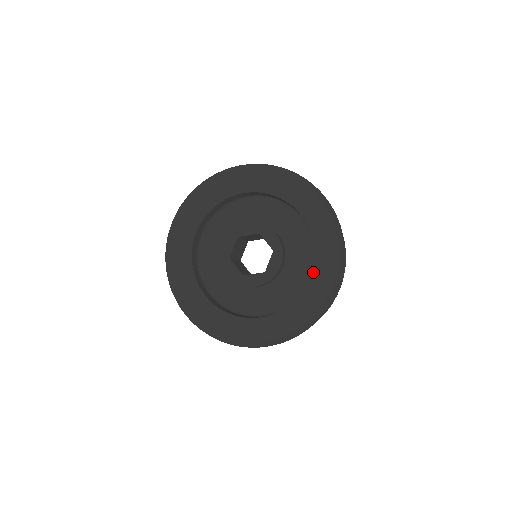
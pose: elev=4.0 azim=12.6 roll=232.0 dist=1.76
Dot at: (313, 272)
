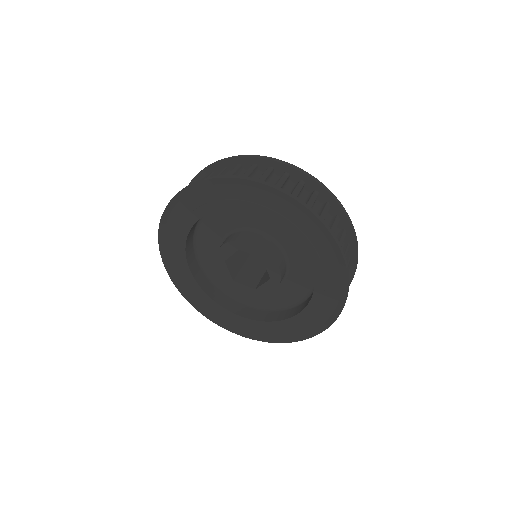
Dot at: (301, 313)
